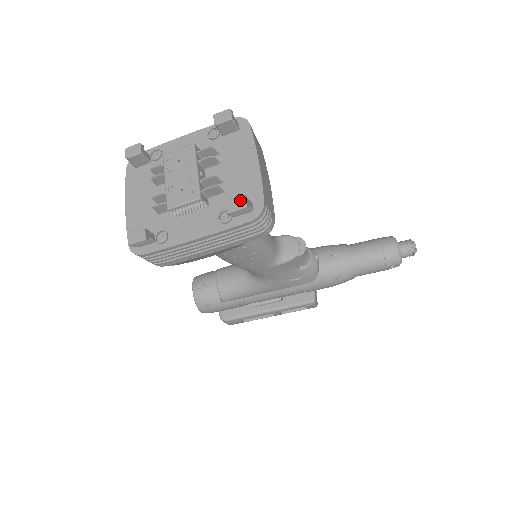
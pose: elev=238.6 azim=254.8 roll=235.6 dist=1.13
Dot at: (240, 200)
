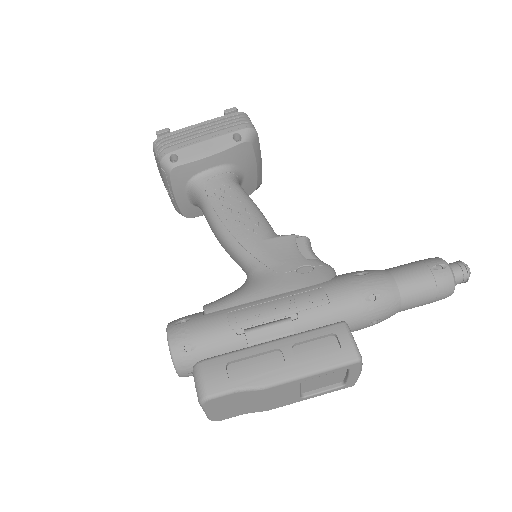
Dot at: occluded
